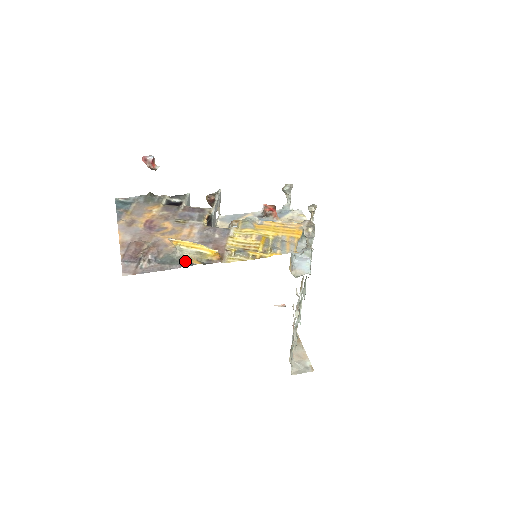
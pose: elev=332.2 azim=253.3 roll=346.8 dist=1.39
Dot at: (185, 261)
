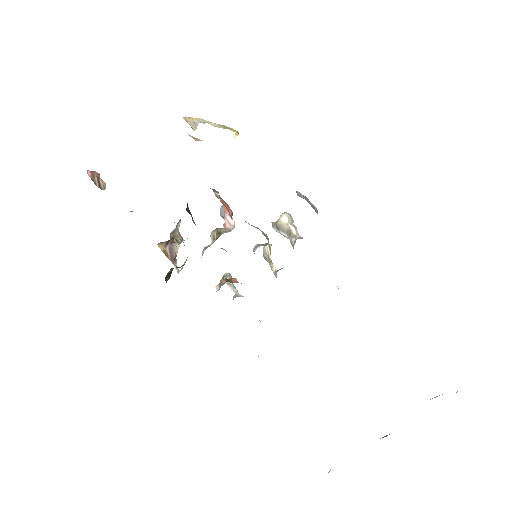
Dot at: occluded
